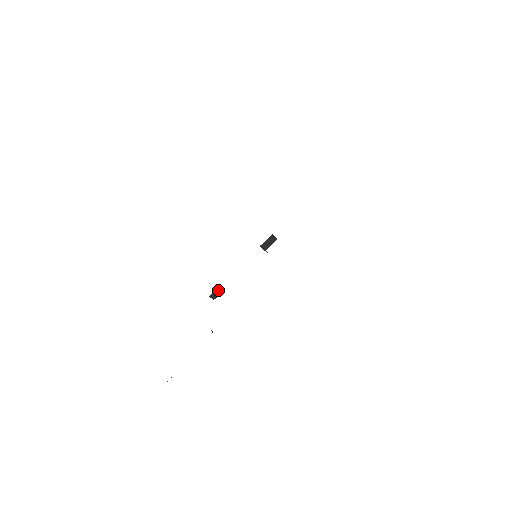
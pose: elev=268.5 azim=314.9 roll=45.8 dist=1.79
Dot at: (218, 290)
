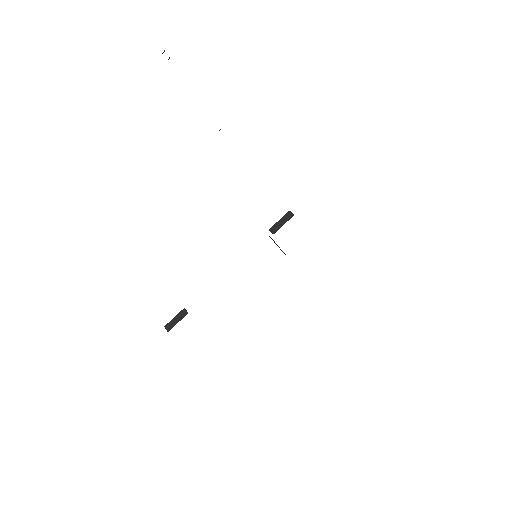
Dot at: (183, 311)
